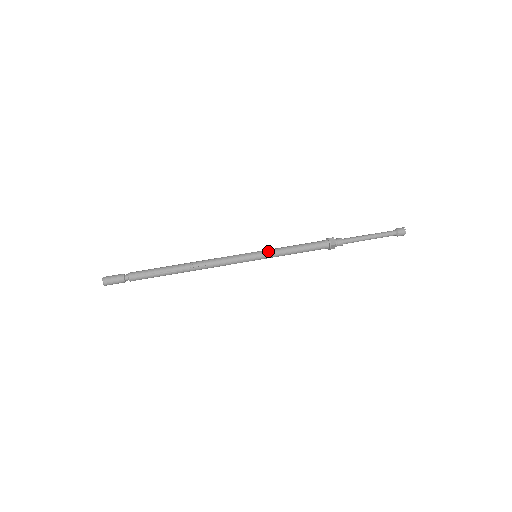
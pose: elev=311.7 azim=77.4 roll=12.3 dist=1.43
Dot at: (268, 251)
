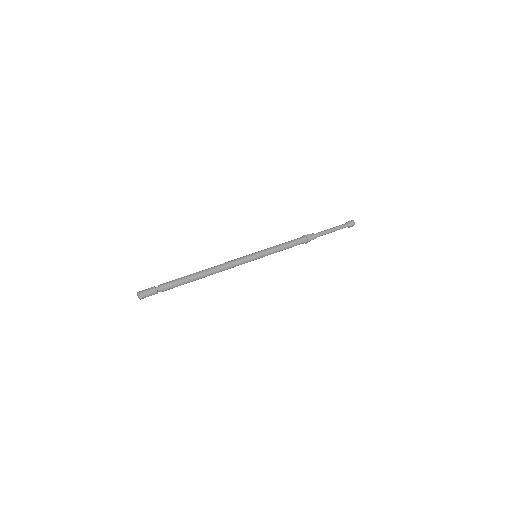
Dot at: (263, 250)
